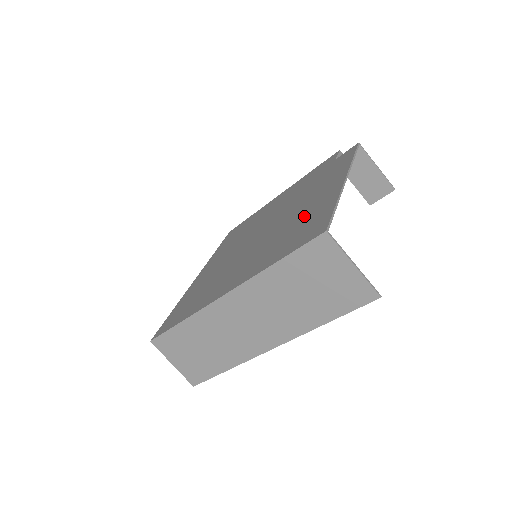
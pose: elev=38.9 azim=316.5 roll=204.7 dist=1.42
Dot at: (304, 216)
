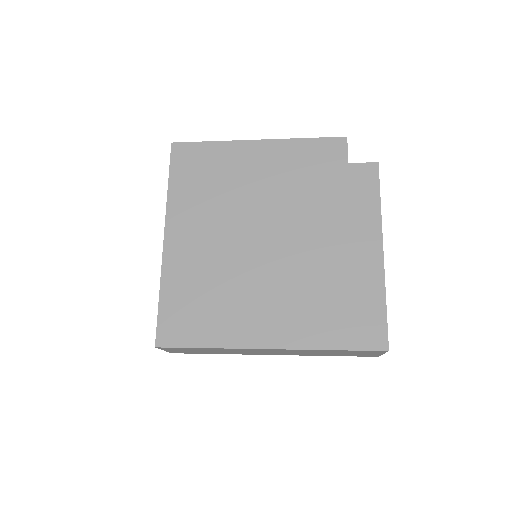
Dot at: (344, 281)
